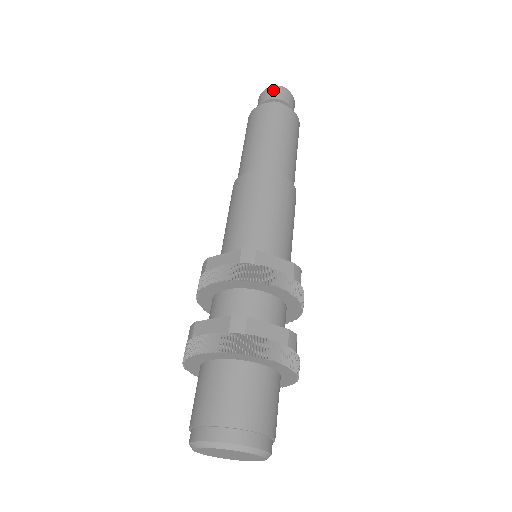
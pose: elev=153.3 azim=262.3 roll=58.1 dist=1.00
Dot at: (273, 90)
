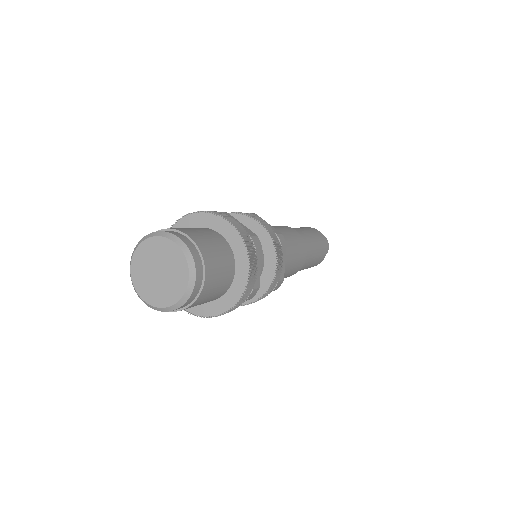
Dot at: occluded
